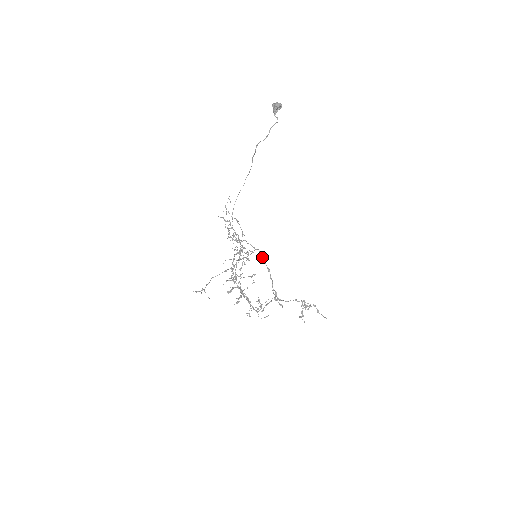
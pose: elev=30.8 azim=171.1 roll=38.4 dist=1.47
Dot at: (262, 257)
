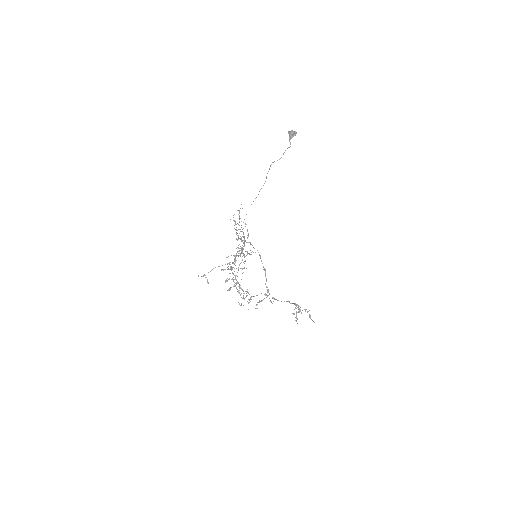
Dot at: (260, 257)
